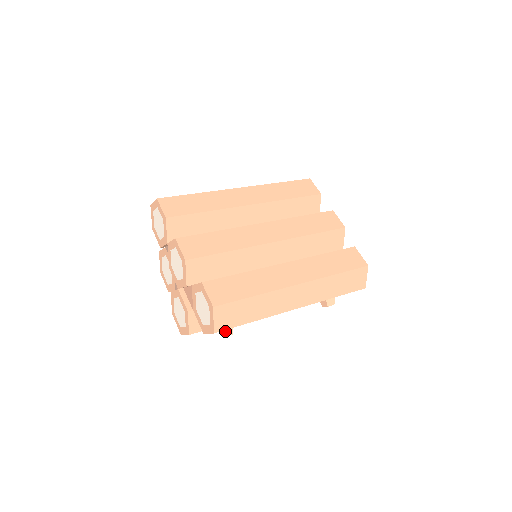
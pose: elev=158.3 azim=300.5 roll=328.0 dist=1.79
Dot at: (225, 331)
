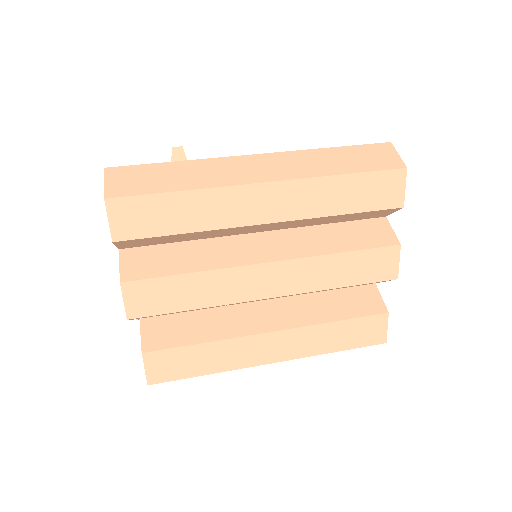
Dot at: occluded
